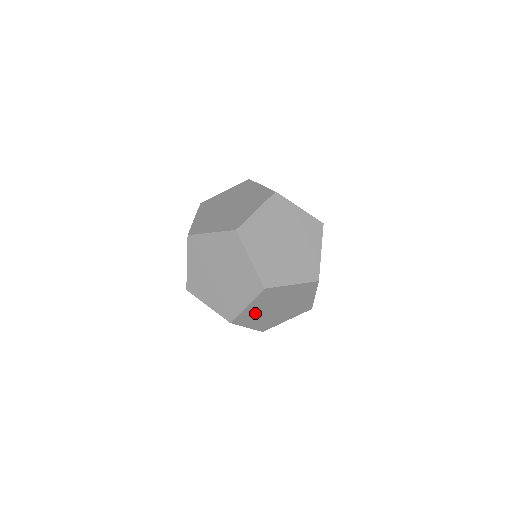
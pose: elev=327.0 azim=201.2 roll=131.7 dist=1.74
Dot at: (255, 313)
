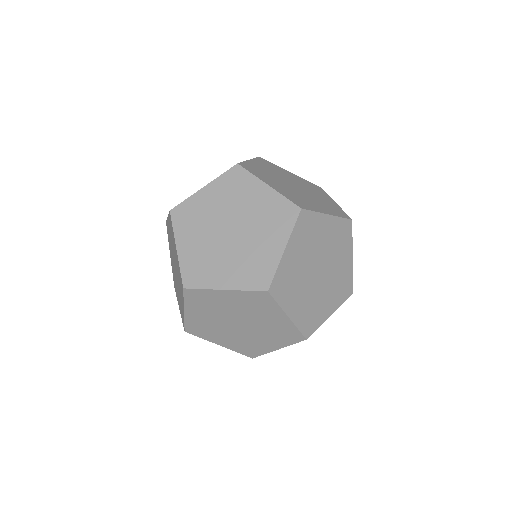
Dot at: (295, 275)
